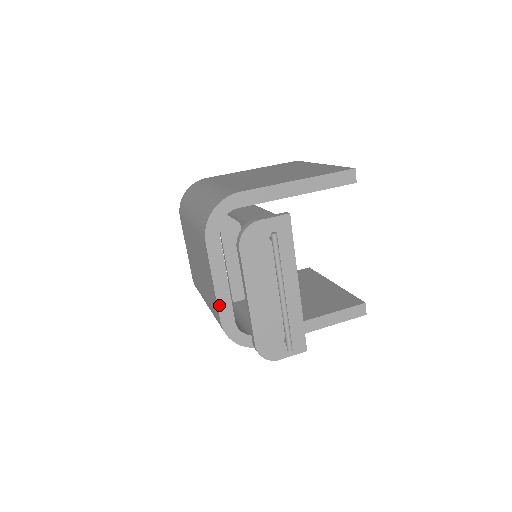
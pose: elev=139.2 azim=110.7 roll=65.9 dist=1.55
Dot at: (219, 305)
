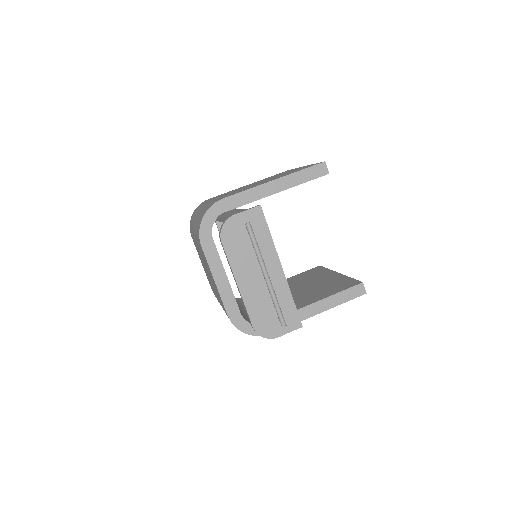
Dot at: (223, 300)
